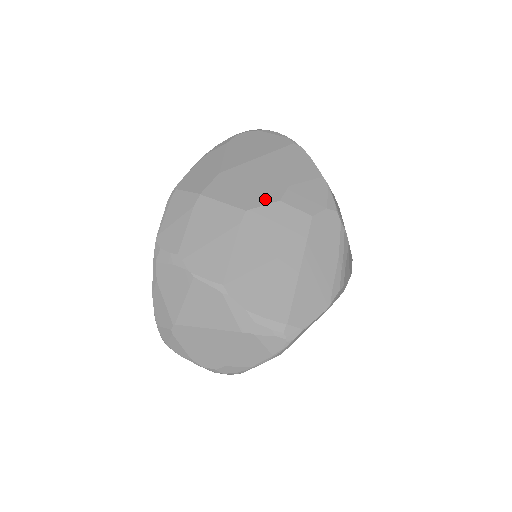
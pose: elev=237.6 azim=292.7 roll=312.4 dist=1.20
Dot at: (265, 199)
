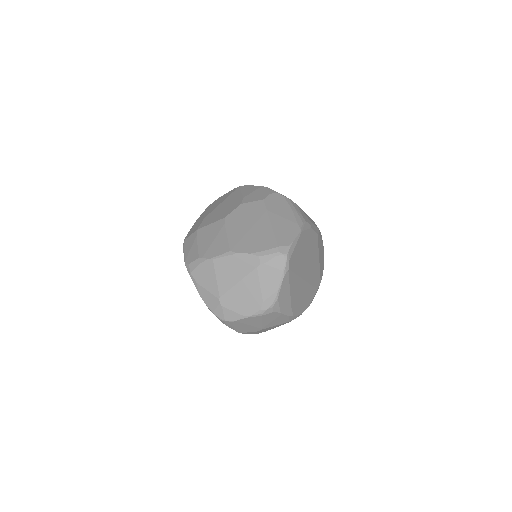
Dot at: (233, 209)
